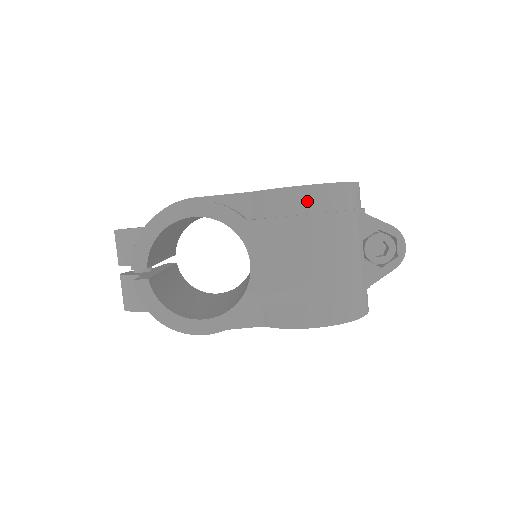
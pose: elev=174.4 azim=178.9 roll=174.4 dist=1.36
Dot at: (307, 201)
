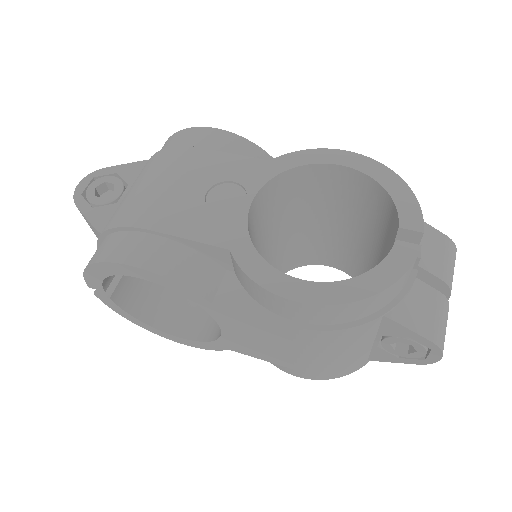
Dot at: (298, 313)
